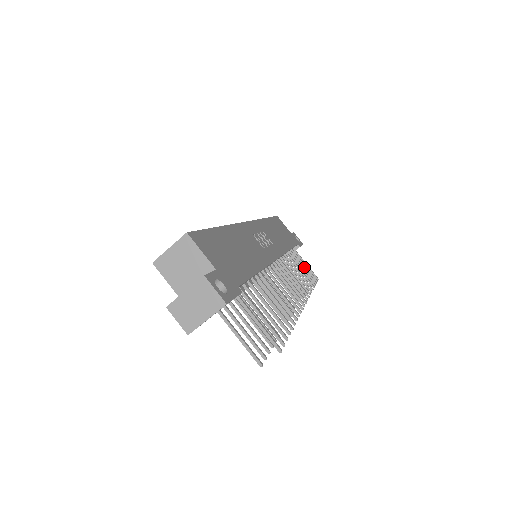
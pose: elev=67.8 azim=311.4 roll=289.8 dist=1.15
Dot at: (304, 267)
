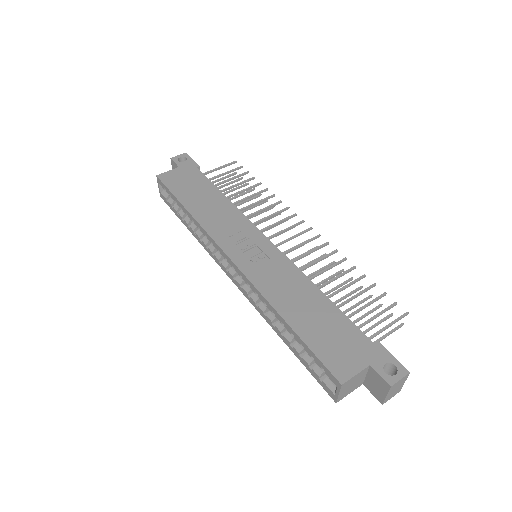
Dot at: (231, 178)
